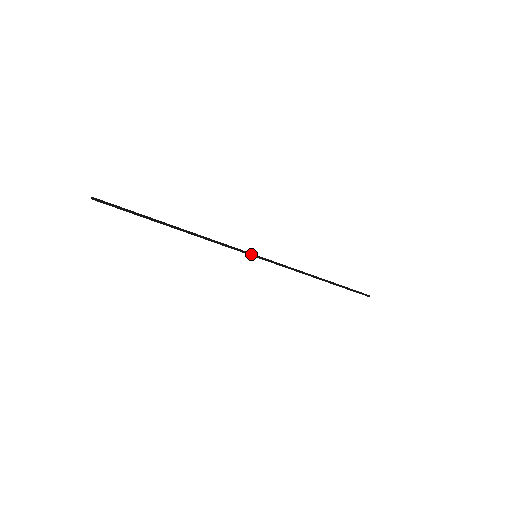
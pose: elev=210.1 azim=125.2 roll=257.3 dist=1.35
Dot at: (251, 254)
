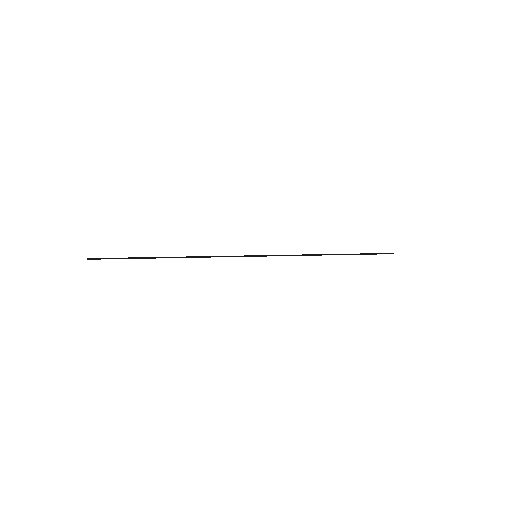
Dot at: (250, 256)
